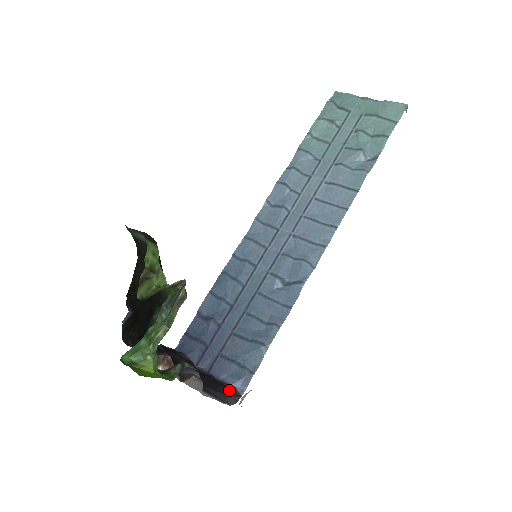
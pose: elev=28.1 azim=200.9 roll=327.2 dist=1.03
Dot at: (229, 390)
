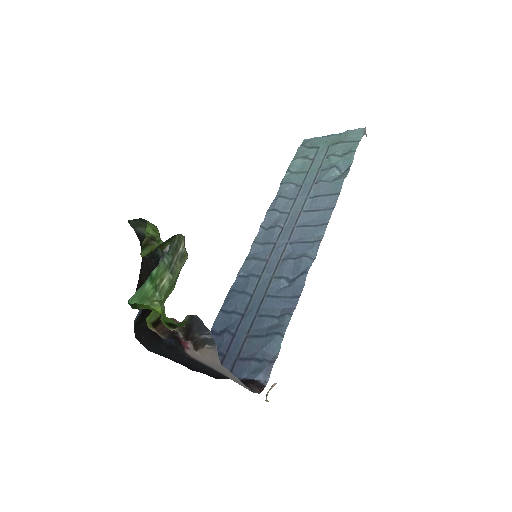
Dot at: (251, 382)
